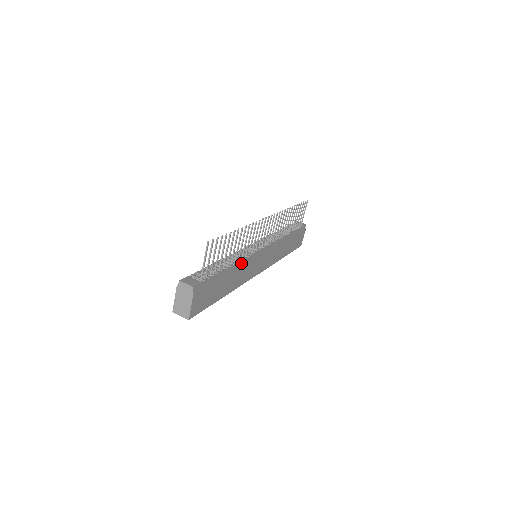
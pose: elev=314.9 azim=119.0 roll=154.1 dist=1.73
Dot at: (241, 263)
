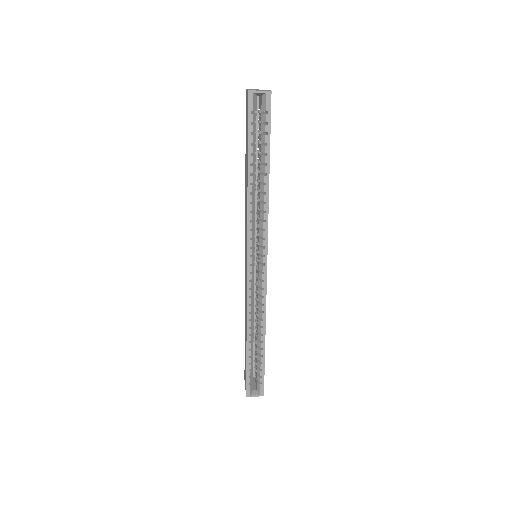
Dot at: occluded
